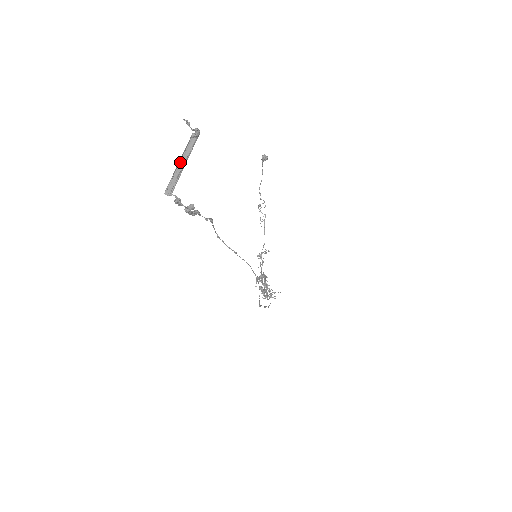
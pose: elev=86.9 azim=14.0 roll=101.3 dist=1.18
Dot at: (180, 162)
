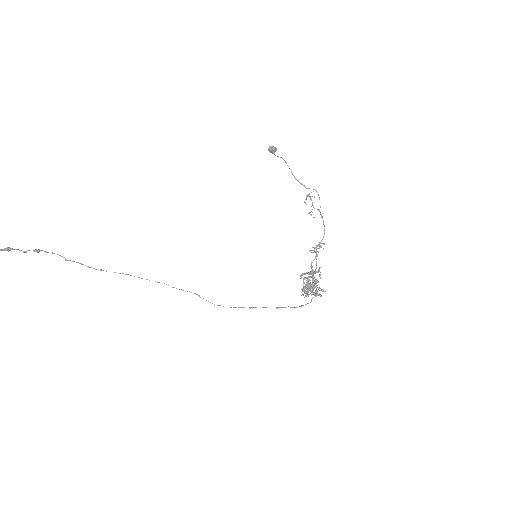
Dot at: out of frame
